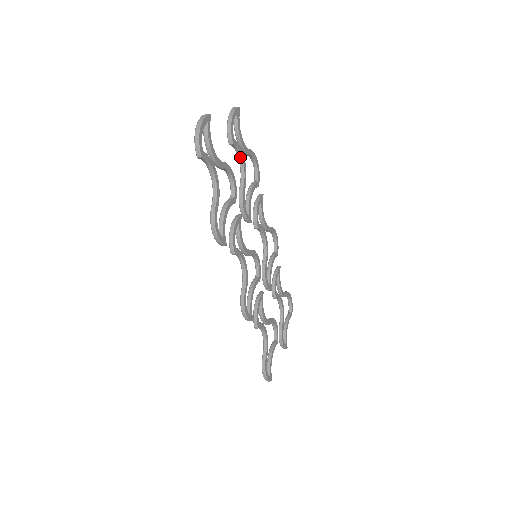
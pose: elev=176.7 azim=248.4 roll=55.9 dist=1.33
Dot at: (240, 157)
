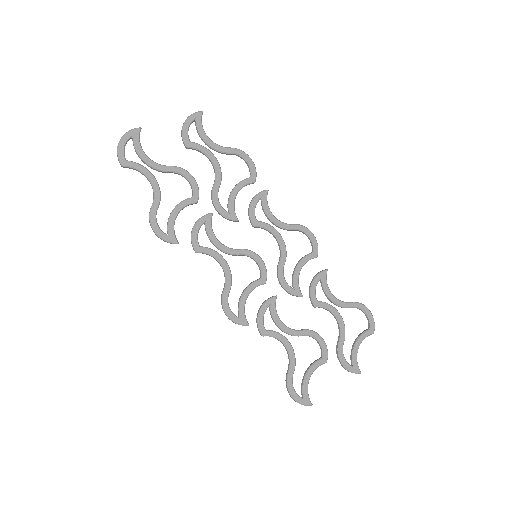
Dot at: (208, 158)
